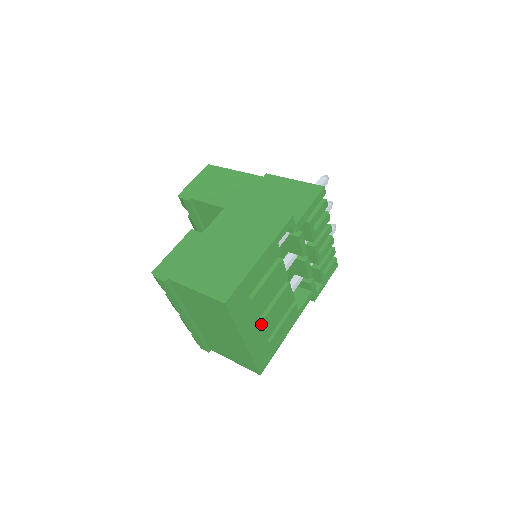
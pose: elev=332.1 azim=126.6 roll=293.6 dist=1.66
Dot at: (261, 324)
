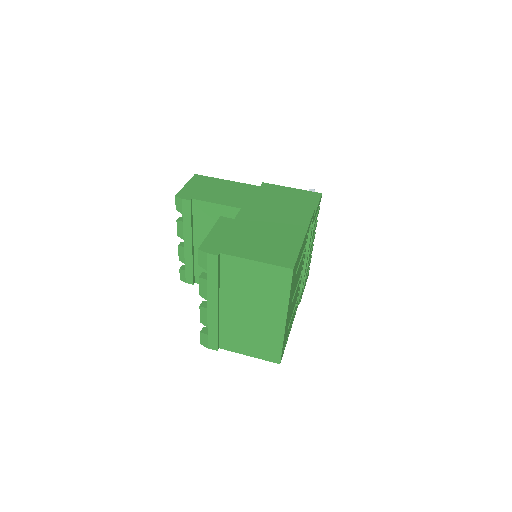
Dot at: (291, 307)
